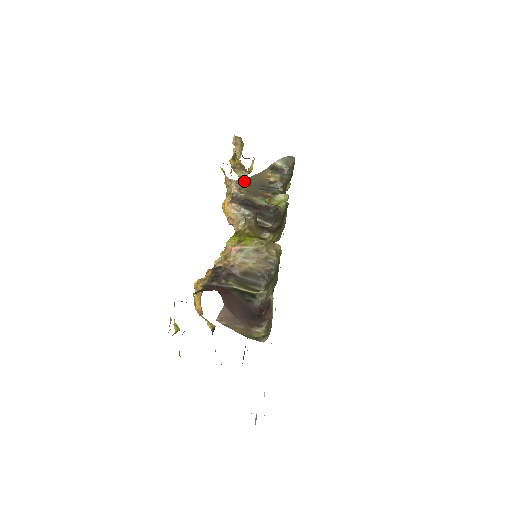
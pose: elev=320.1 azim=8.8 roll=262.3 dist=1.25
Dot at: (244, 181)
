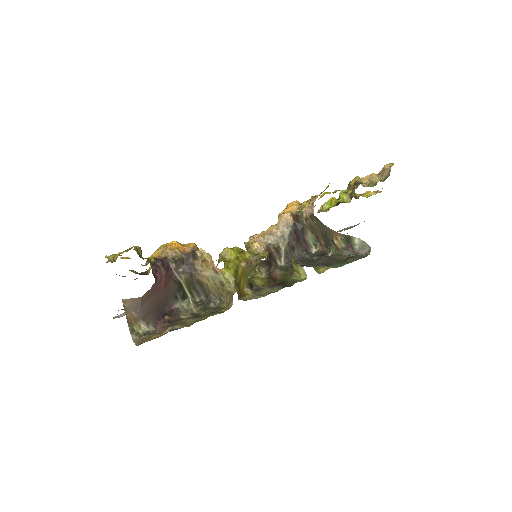
Dot at: (317, 219)
